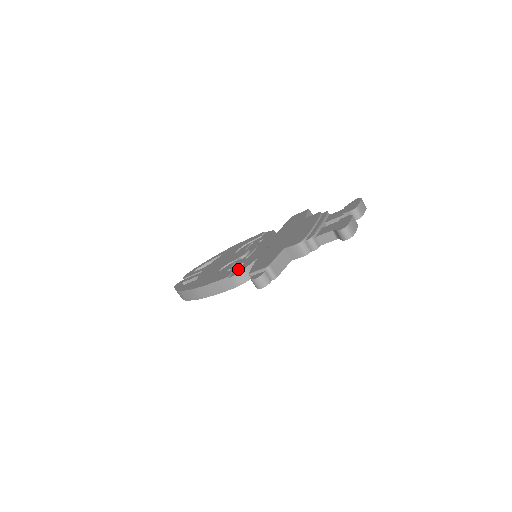
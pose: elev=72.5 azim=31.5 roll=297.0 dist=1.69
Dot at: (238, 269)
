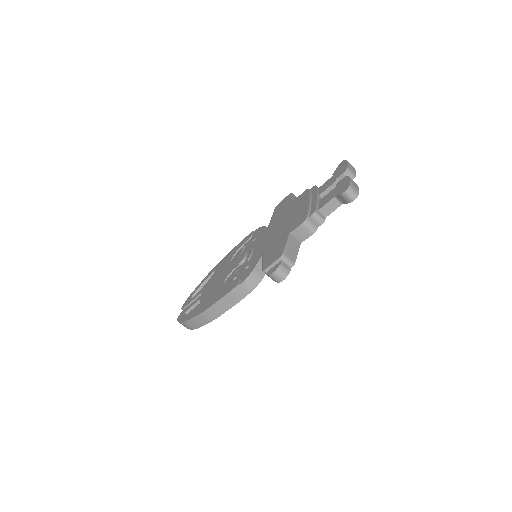
Dot at: (245, 273)
